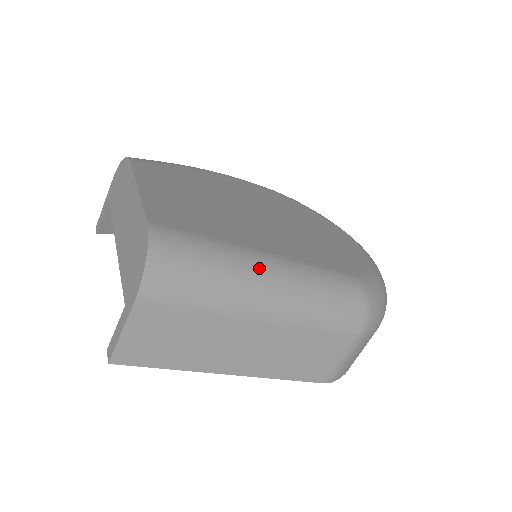
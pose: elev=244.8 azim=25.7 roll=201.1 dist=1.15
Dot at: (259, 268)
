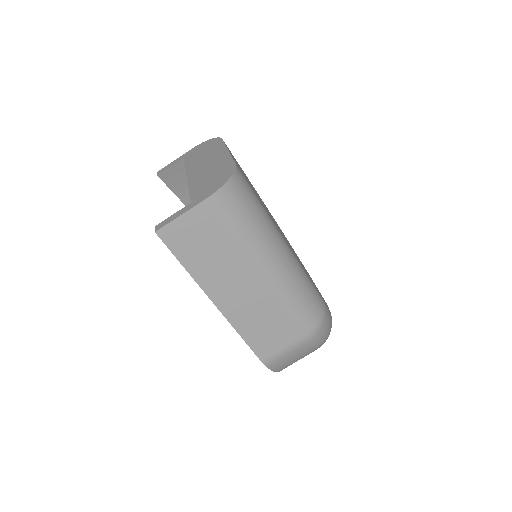
Dot at: (278, 240)
